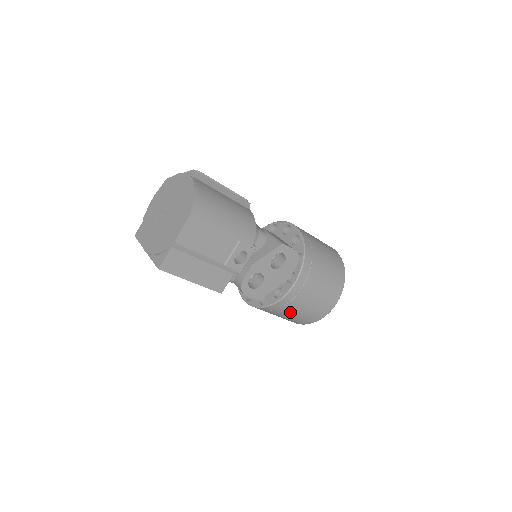
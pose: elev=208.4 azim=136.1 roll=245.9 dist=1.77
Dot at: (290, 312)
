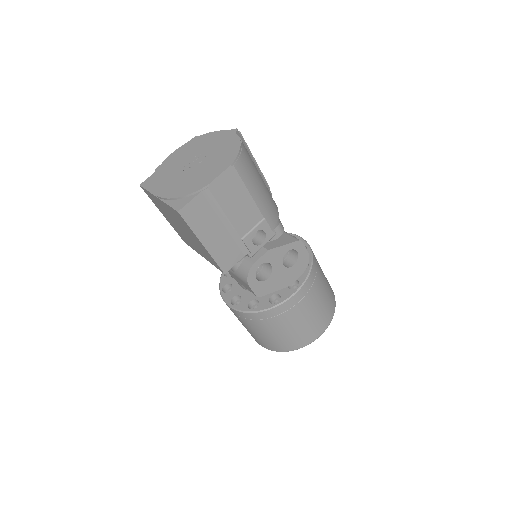
Dot at: (278, 327)
